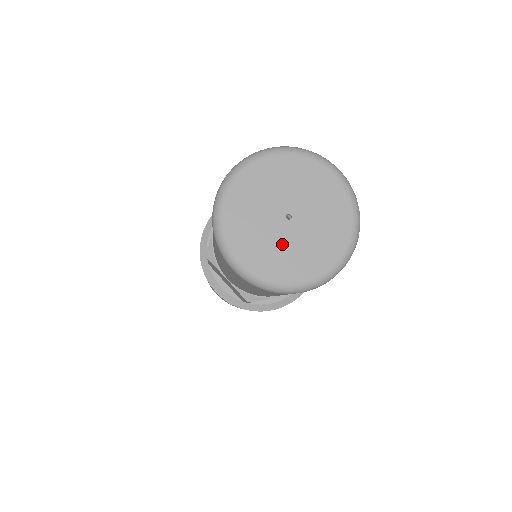
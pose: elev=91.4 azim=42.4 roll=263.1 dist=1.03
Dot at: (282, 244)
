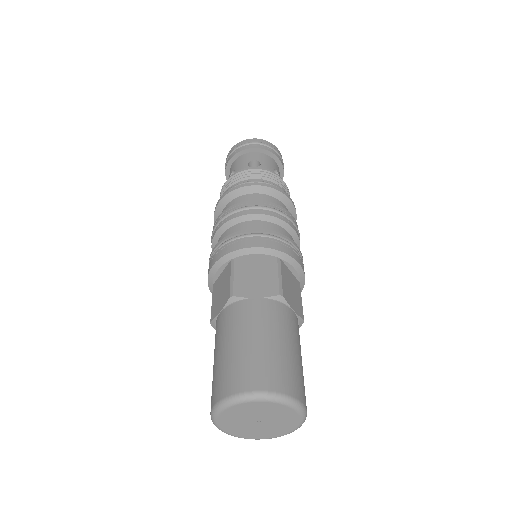
Dot at: (269, 428)
